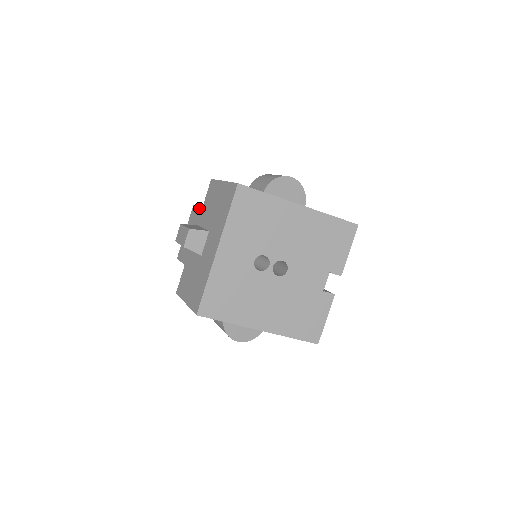
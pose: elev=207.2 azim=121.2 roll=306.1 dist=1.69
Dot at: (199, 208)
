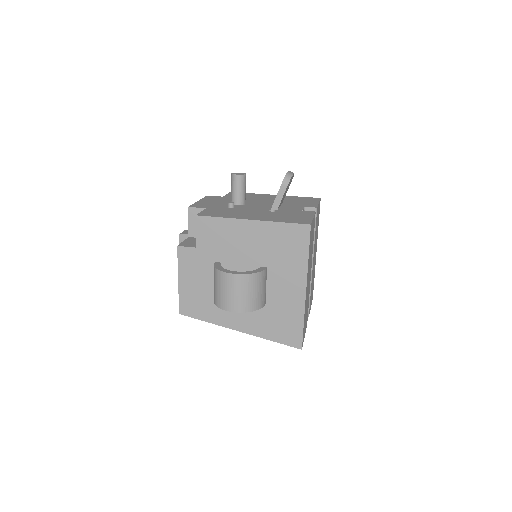
Dot at: (188, 229)
